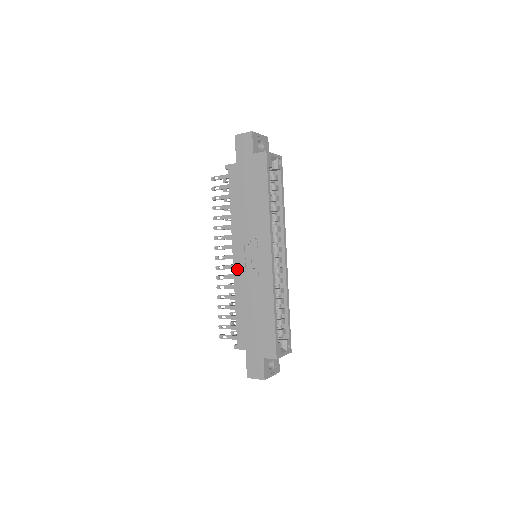
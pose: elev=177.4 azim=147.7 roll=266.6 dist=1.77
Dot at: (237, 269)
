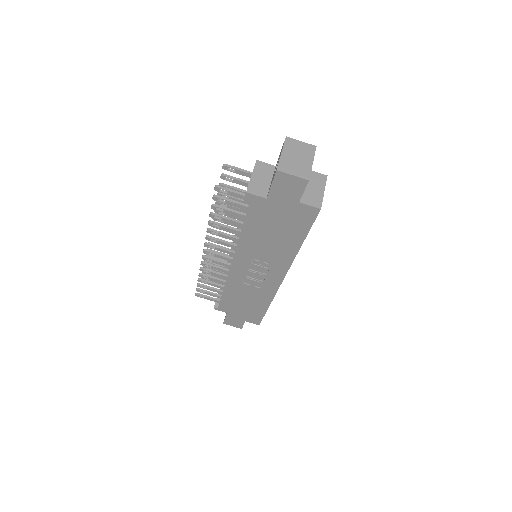
Dot at: (234, 273)
